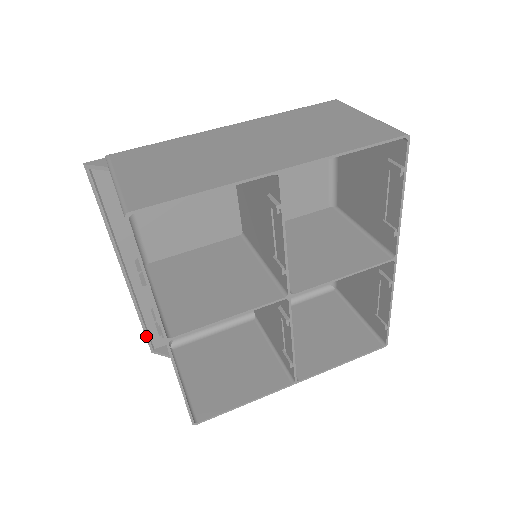
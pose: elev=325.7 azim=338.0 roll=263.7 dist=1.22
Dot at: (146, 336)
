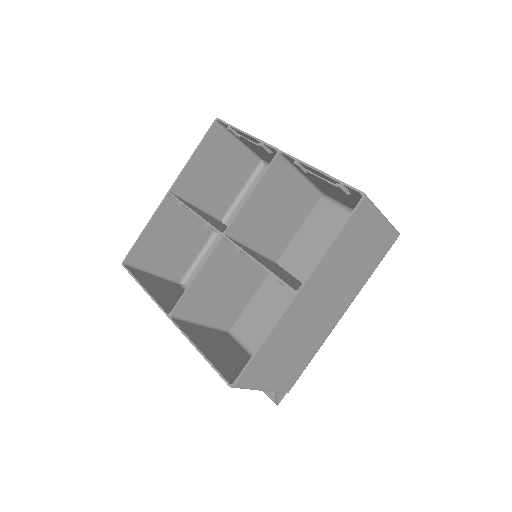
Dot at: occluded
